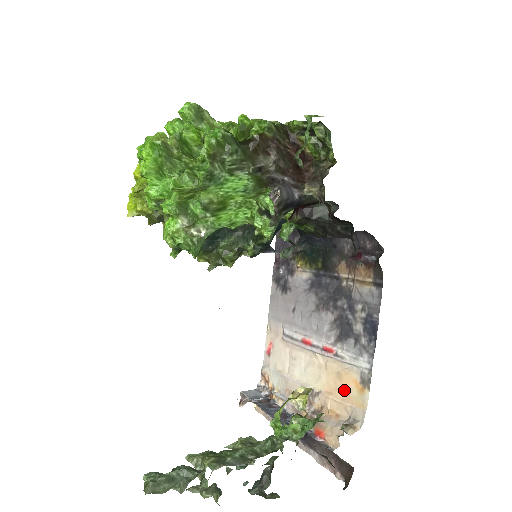
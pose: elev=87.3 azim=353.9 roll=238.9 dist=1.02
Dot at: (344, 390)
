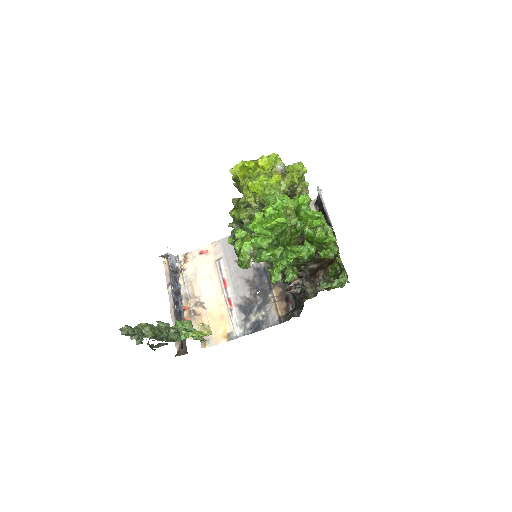
Dot at: (217, 325)
